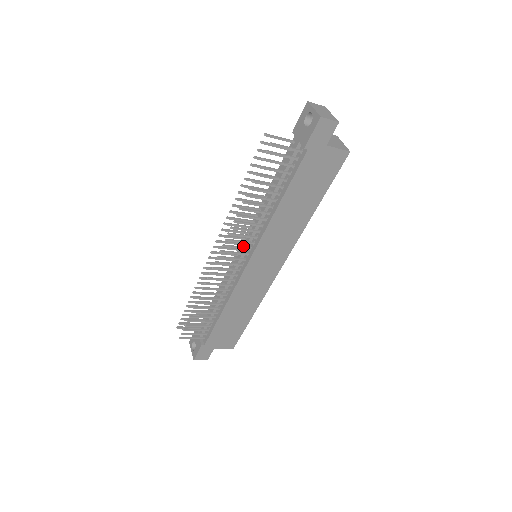
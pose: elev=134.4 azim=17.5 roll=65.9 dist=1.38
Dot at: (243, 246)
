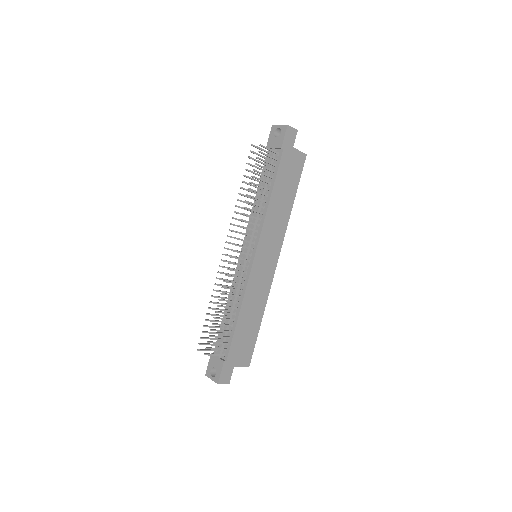
Dot at: (246, 245)
